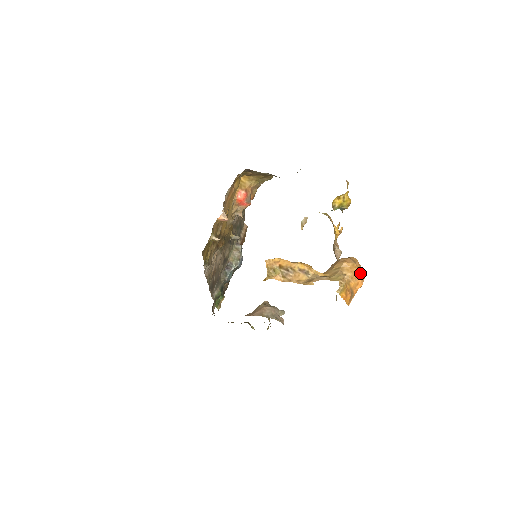
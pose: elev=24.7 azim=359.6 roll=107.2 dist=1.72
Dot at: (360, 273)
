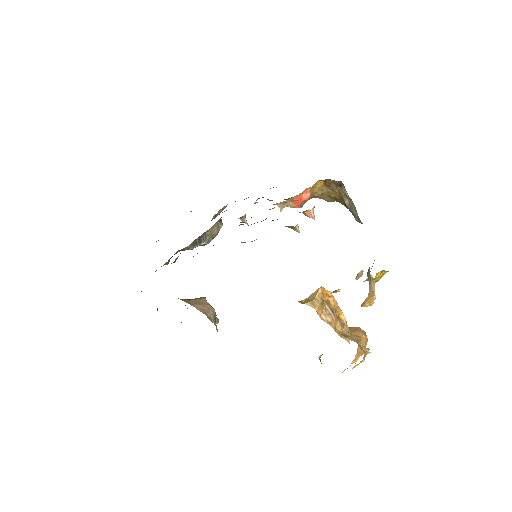
Dot at: occluded
